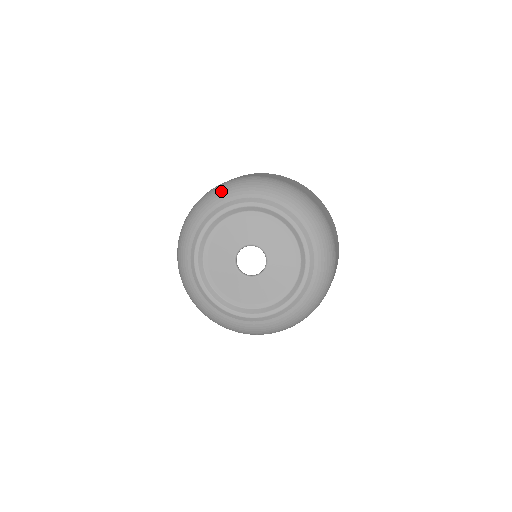
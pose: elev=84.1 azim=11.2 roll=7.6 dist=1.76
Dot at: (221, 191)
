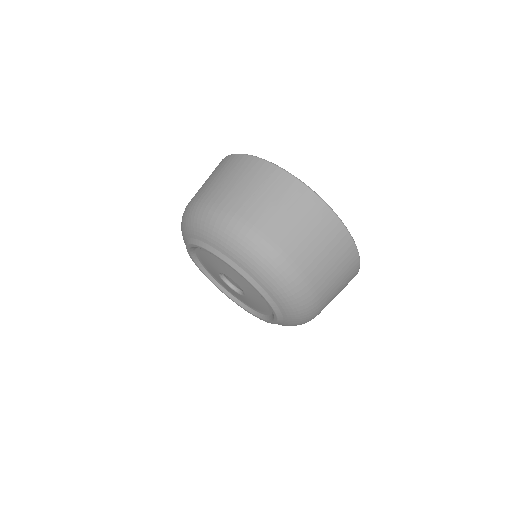
Dot at: (203, 225)
